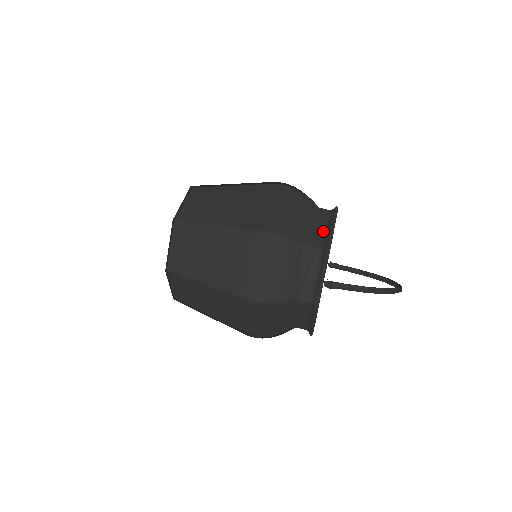
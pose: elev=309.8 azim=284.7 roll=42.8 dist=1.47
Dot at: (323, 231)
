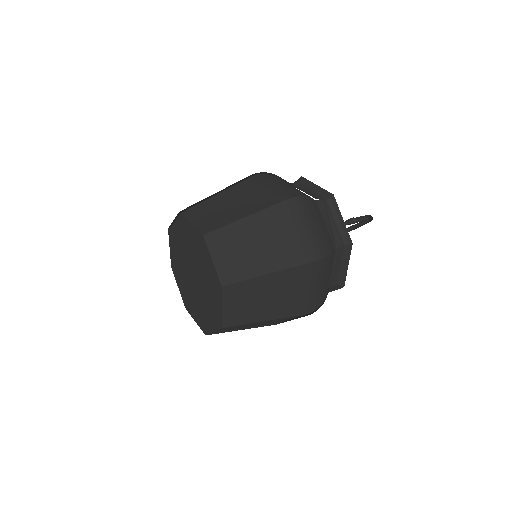
Dot at: (313, 192)
